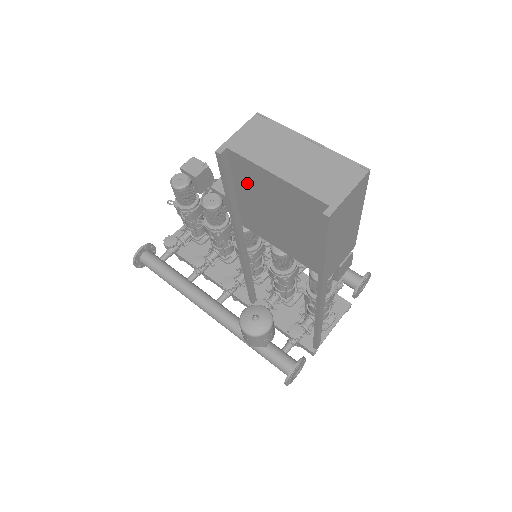
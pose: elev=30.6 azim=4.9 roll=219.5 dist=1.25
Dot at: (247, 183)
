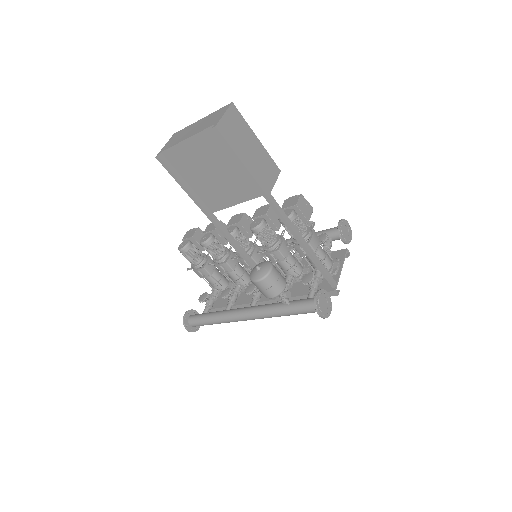
Dot at: (185, 167)
